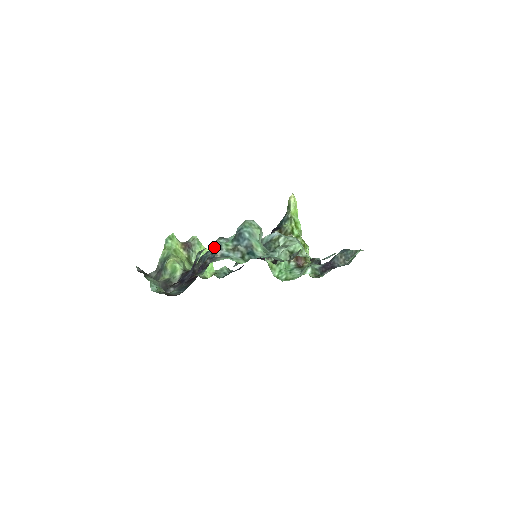
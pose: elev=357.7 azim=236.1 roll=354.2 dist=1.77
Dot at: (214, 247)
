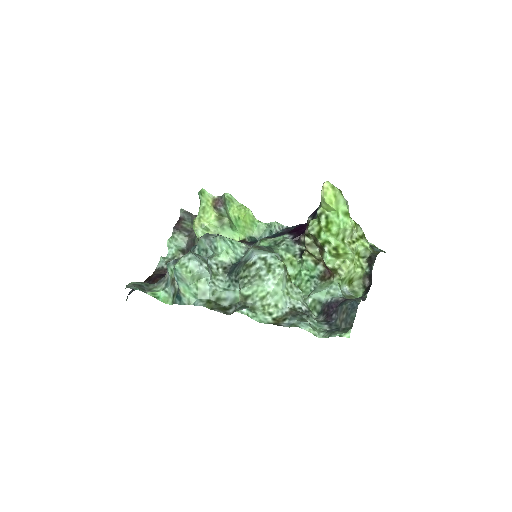
Dot at: (196, 245)
